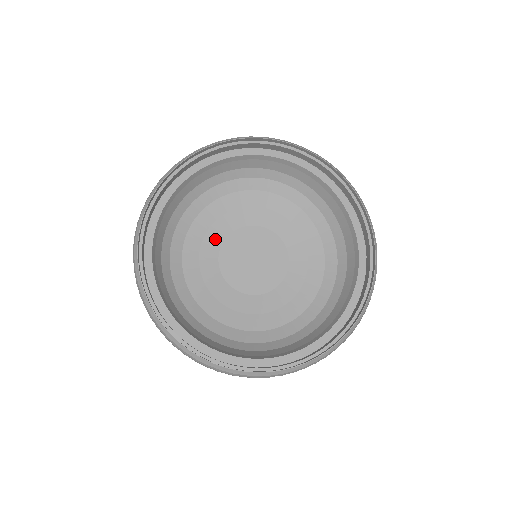
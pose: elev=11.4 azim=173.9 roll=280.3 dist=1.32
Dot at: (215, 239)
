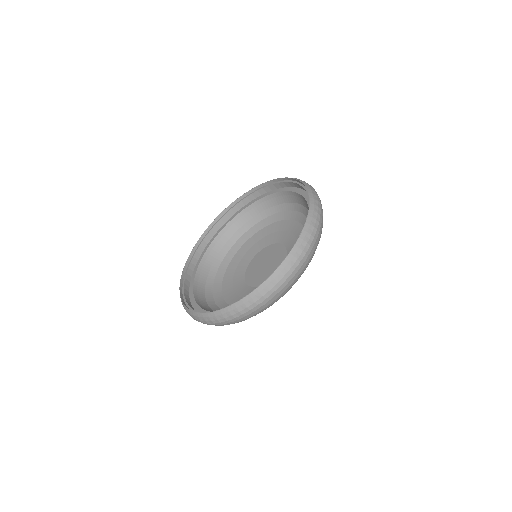
Dot at: (241, 270)
